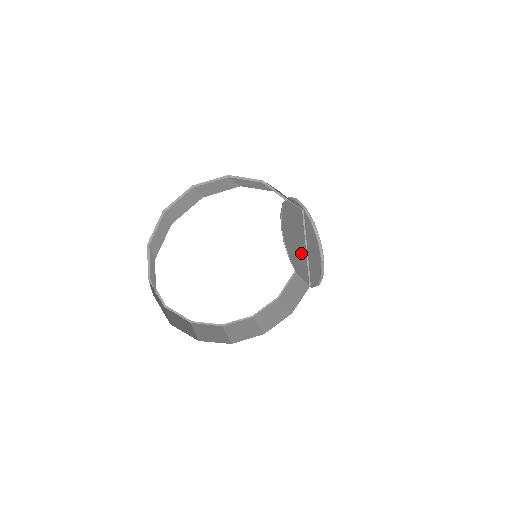
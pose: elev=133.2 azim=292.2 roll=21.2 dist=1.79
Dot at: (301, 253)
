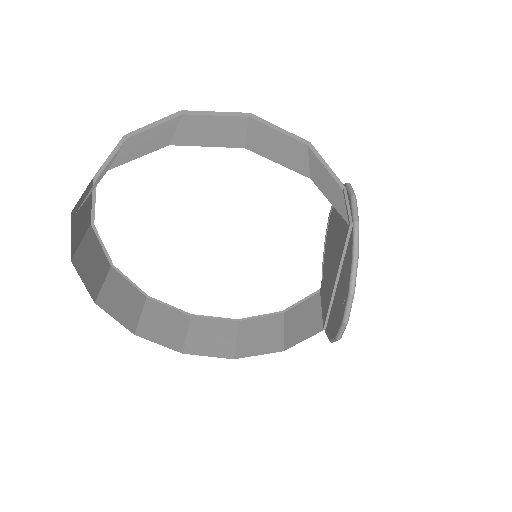
Dot at: (330, 278)
